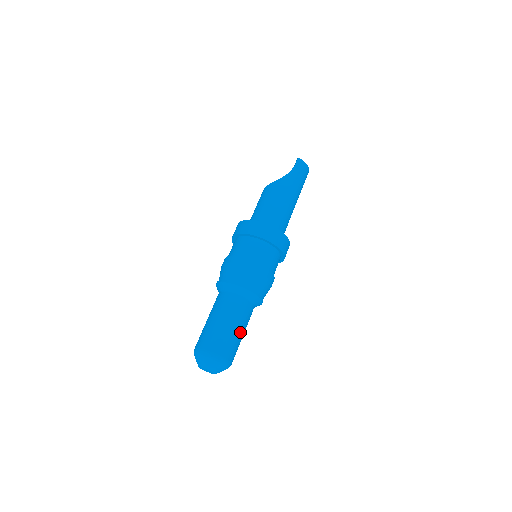
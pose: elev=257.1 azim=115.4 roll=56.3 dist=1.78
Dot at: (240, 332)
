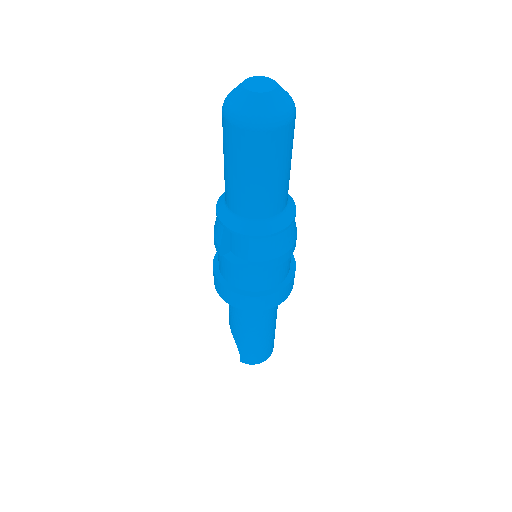
Dot at: occluded
